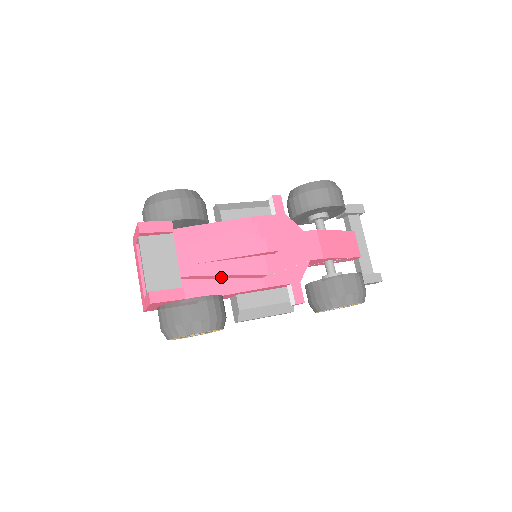
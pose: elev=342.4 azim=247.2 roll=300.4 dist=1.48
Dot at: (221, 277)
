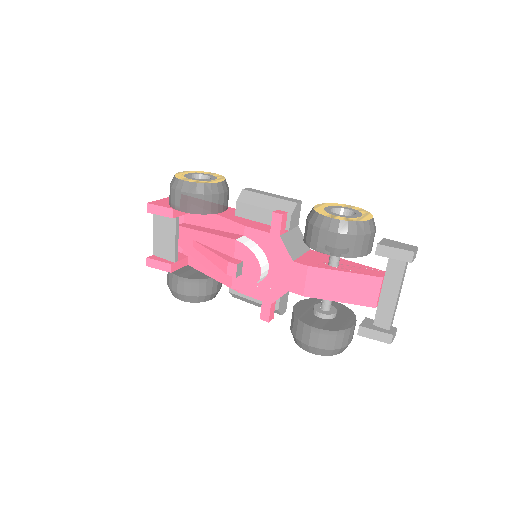
Dot at: occluded
